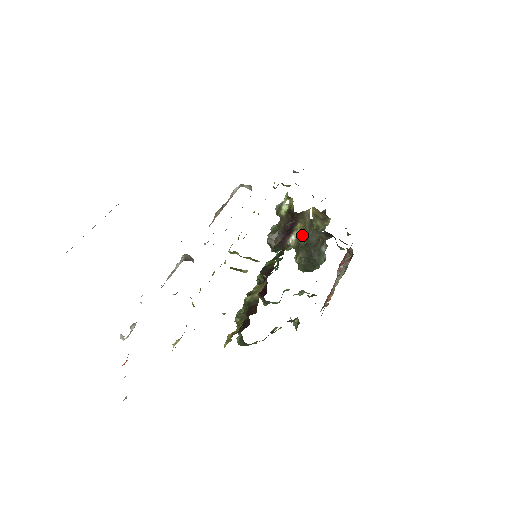
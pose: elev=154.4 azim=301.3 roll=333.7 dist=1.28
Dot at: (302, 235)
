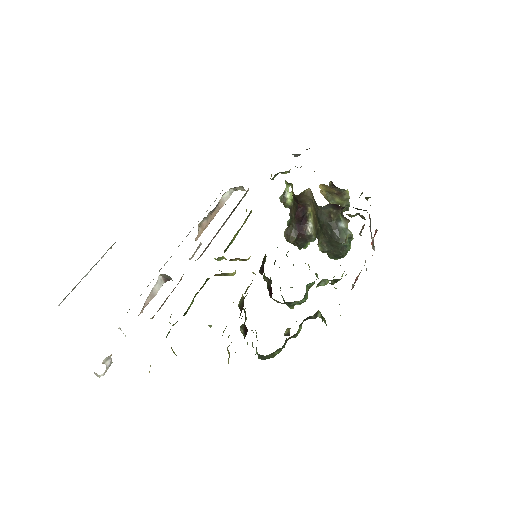
Dot at: (316, 219)
